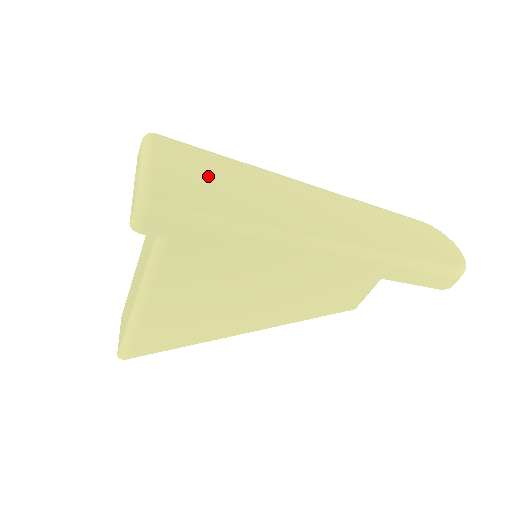
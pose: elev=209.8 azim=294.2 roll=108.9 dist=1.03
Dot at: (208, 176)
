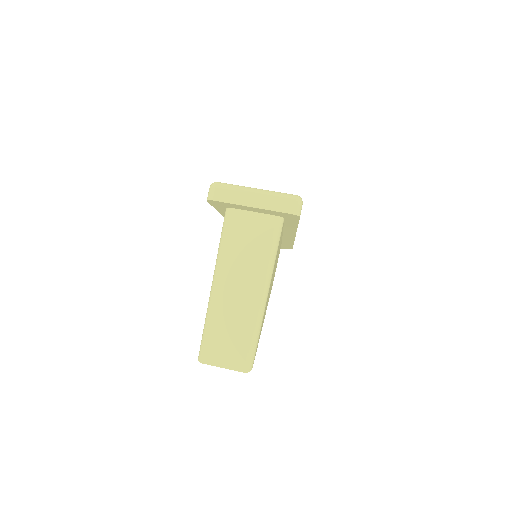
Dot at: occluded
